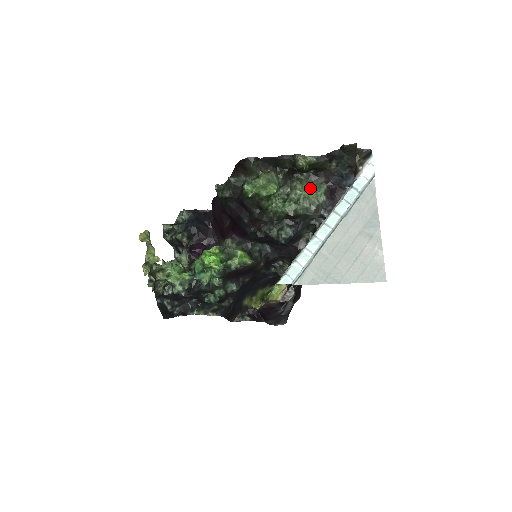
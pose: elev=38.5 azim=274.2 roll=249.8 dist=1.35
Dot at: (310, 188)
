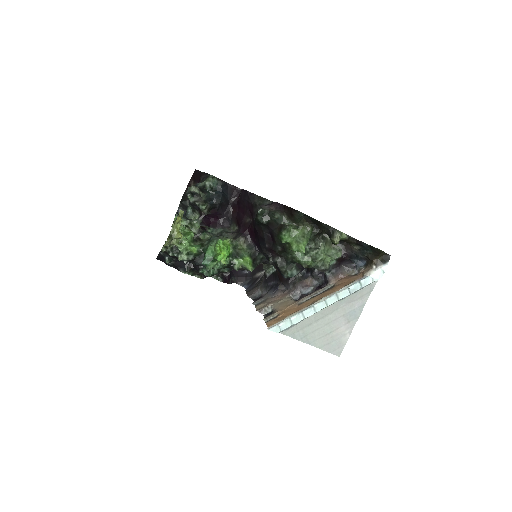
Dot at: (329, 250)
